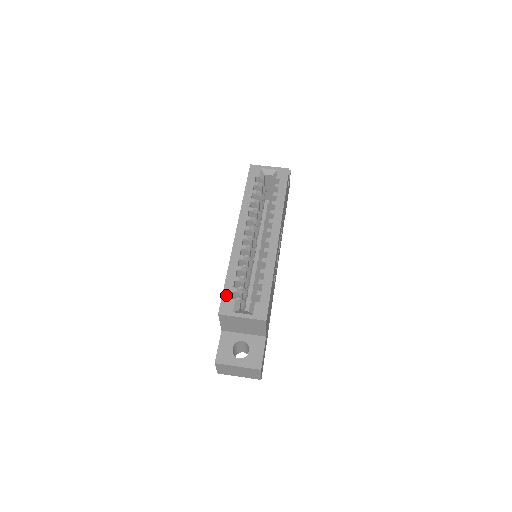
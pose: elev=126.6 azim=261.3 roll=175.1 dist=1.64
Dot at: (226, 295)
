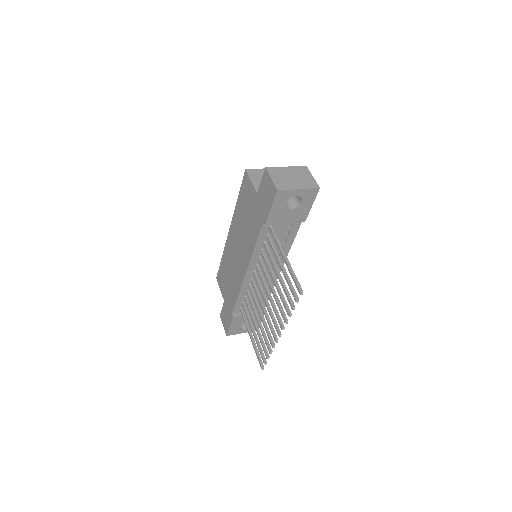
Dot at: occluded
